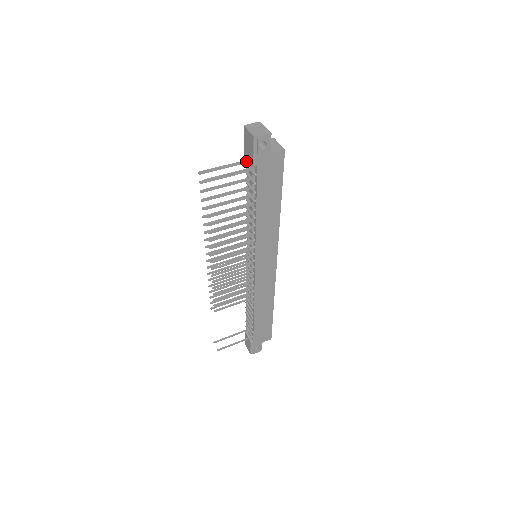
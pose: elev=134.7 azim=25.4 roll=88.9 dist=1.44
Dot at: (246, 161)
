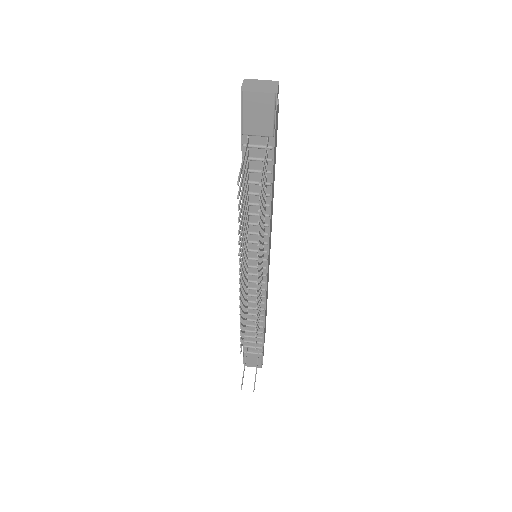
Dot at: (248, 140)
